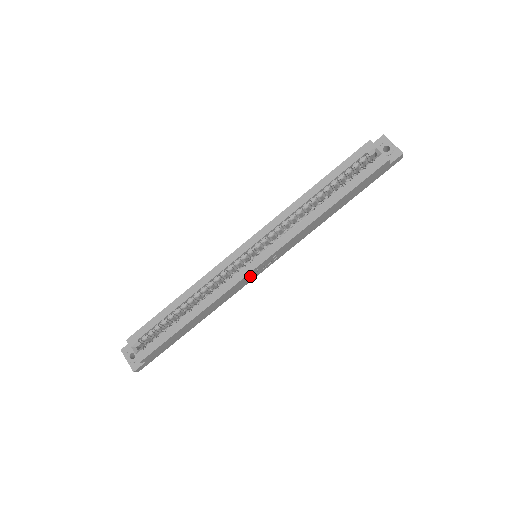
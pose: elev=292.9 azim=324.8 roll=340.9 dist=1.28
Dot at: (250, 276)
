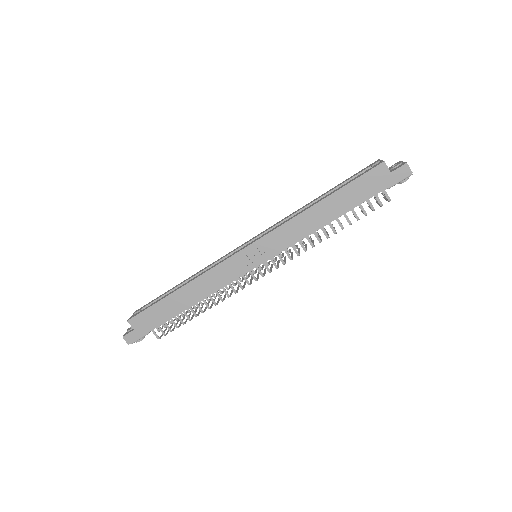
Dot at: (238, 263)
